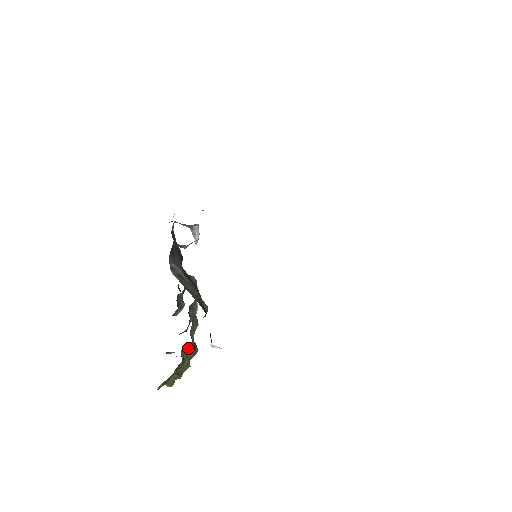
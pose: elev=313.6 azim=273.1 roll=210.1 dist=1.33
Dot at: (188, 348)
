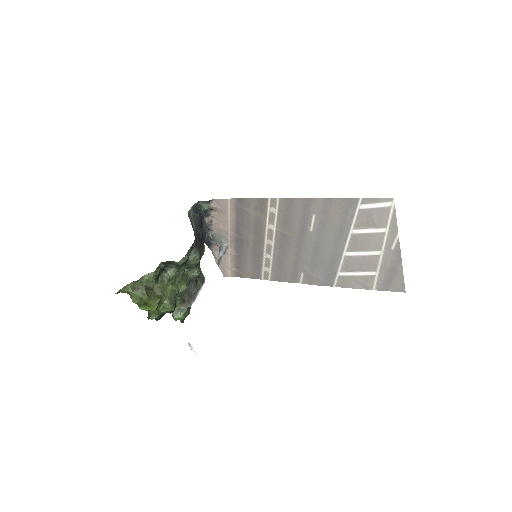
Dot at: (168, 280)
